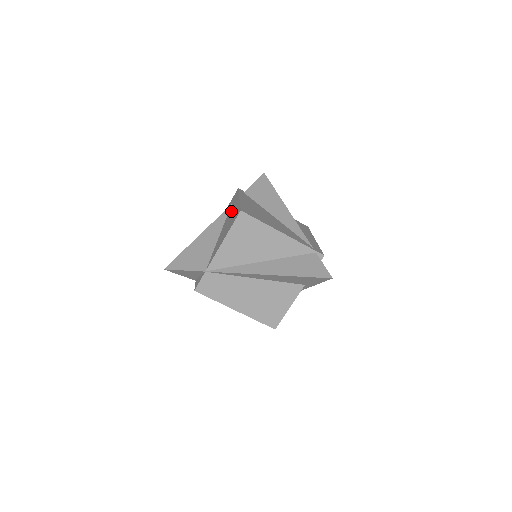
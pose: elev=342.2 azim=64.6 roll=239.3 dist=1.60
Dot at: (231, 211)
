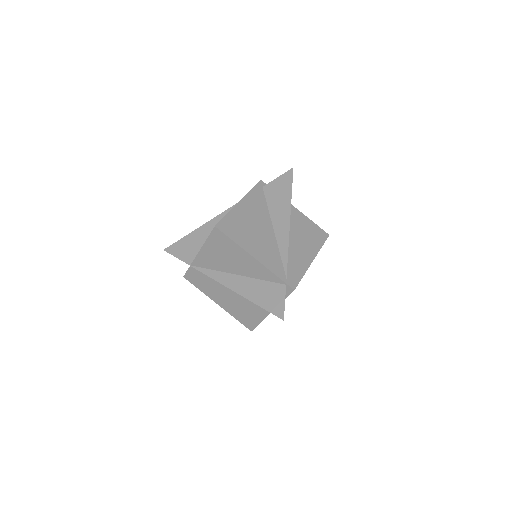
Dot at: occluded
